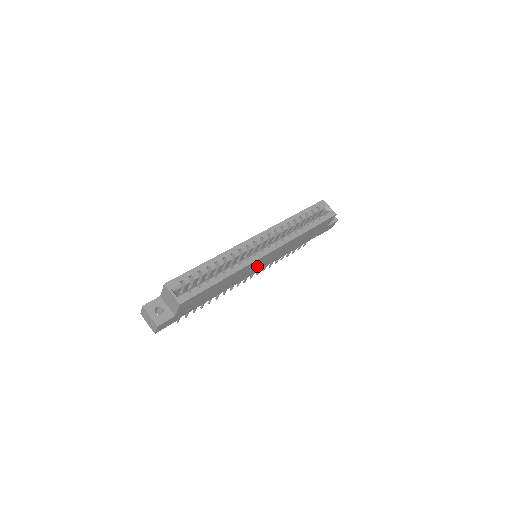
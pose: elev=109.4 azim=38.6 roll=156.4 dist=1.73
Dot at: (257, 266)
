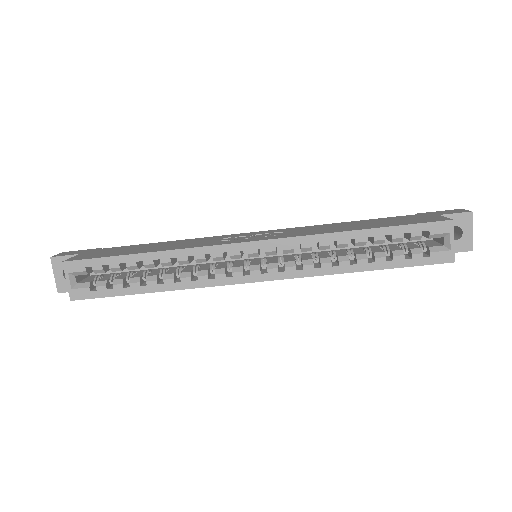
Dot at: occluded
